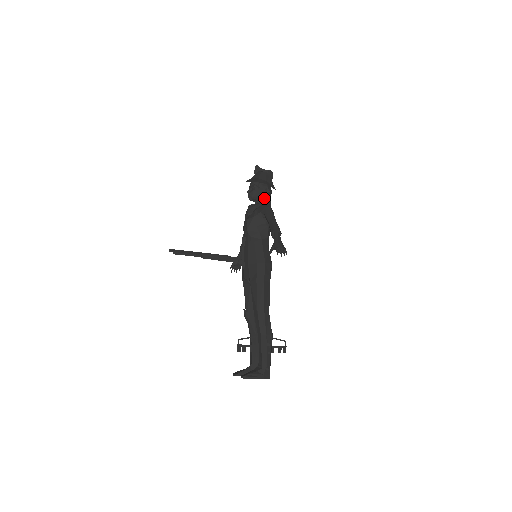
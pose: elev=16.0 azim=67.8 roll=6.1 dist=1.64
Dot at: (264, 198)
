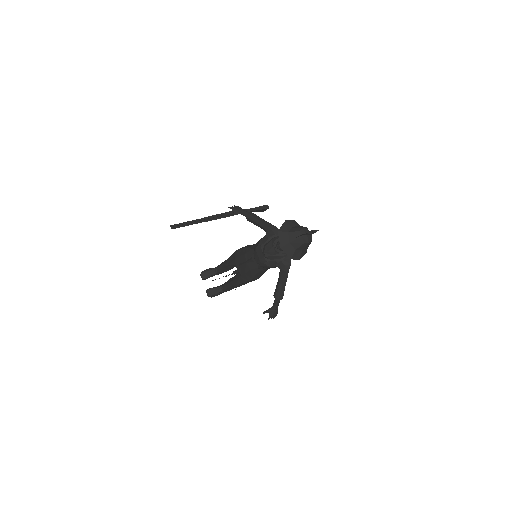
Dot at: occluded
